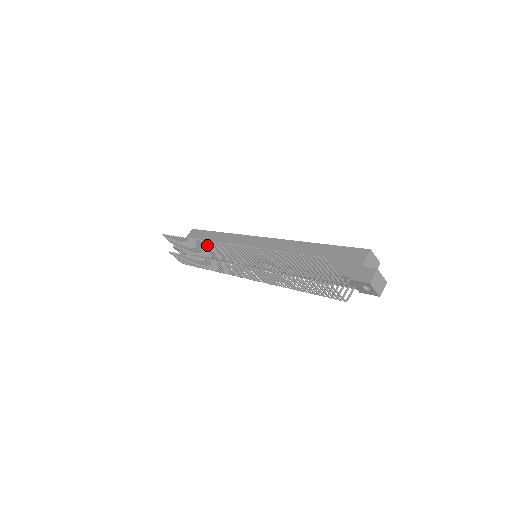
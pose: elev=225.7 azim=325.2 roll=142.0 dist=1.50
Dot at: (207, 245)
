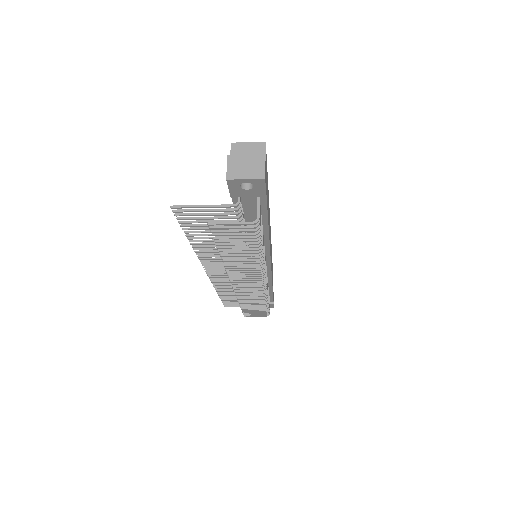
Dot at: (224, 286)
